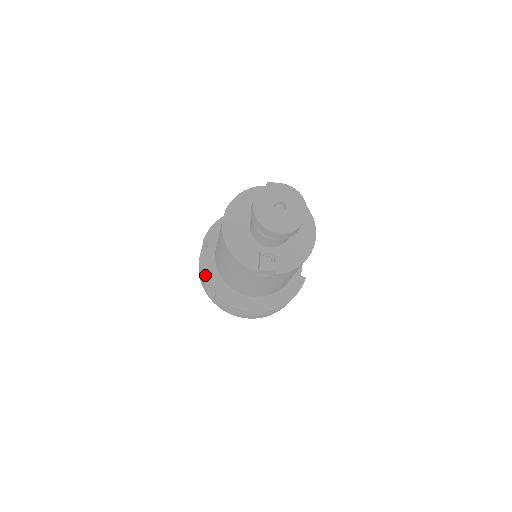
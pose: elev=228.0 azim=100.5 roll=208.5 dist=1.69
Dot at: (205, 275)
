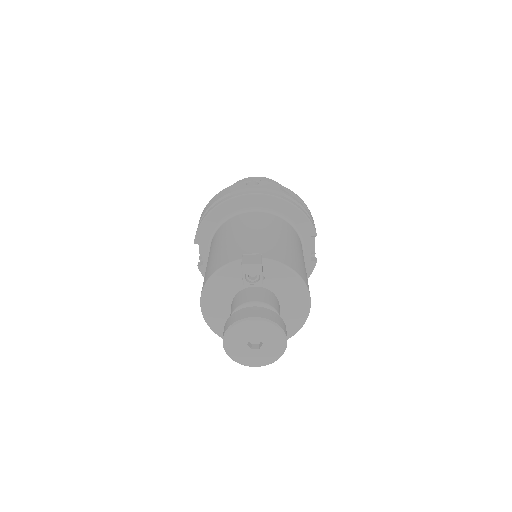
Dot at: occluded
